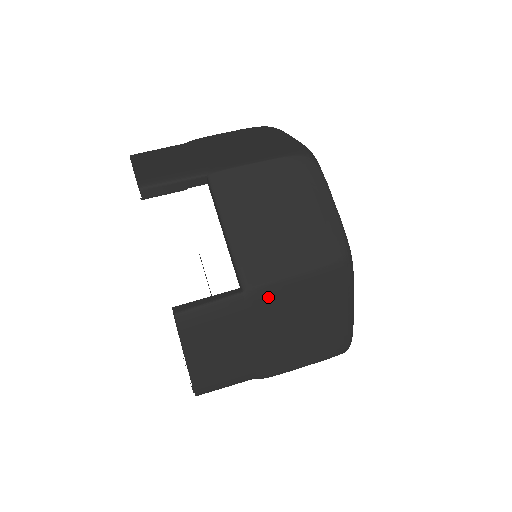
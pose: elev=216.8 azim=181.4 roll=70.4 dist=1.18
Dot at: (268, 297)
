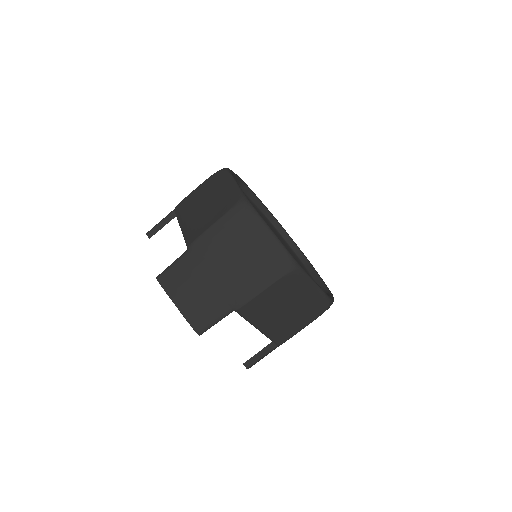
Dot at: (203, 246)
